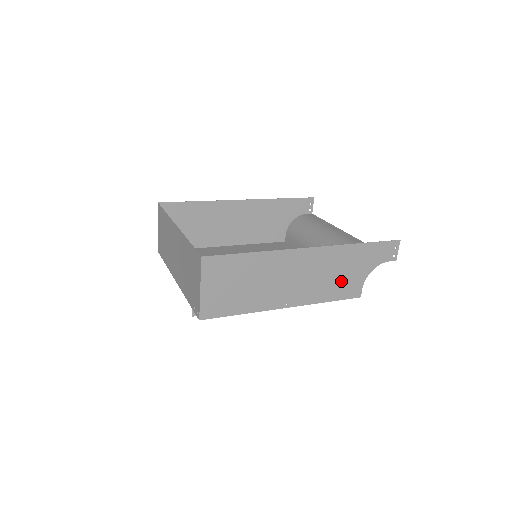
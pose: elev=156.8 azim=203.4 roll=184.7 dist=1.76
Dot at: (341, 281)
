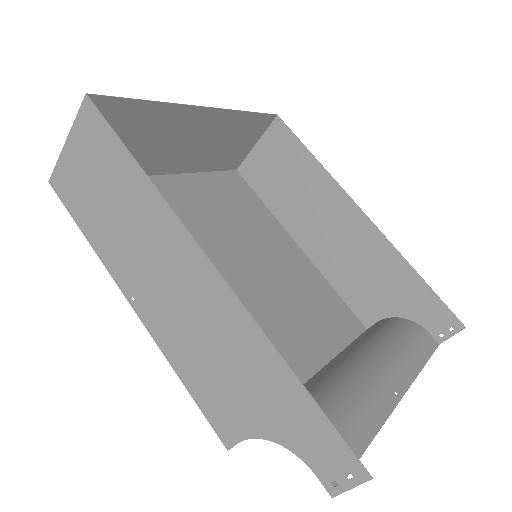
Dot at: (217, 379)
